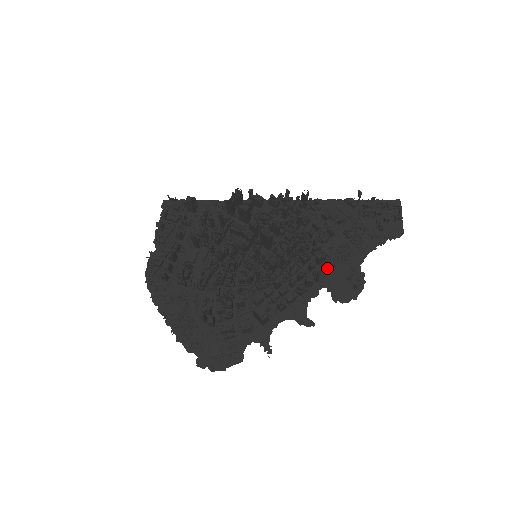
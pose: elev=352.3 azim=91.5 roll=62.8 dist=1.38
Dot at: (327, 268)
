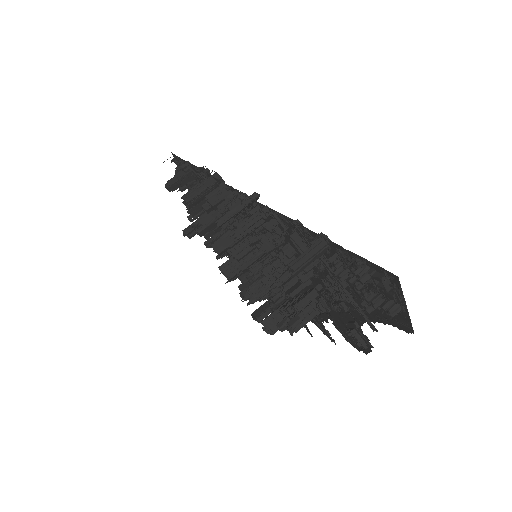
Dot at: (323, 307)
